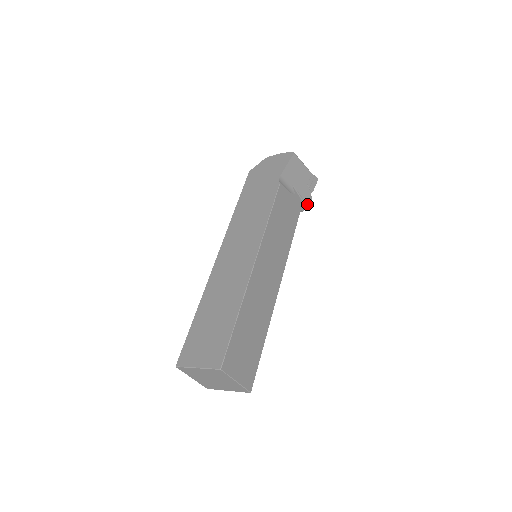
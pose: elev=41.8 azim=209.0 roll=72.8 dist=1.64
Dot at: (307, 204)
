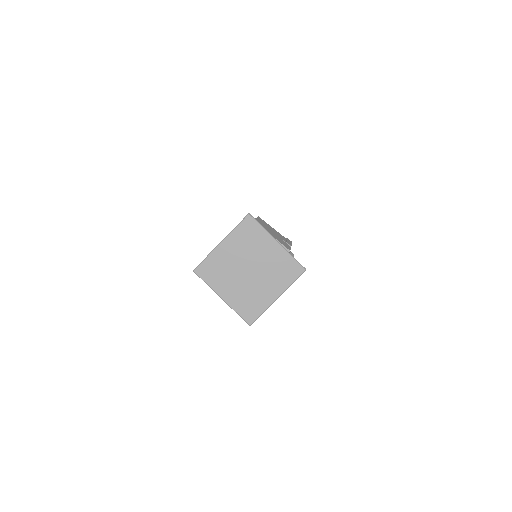
Dot at: occluded
